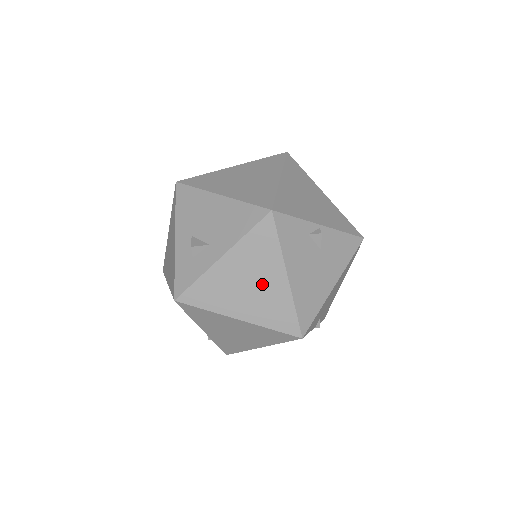
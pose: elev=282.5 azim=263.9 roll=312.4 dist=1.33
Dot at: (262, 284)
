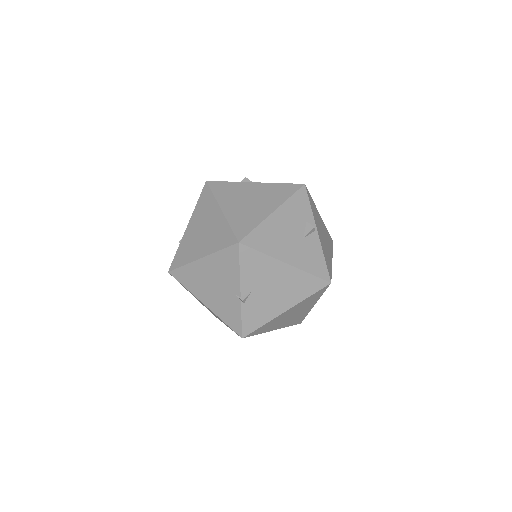
Dot at: (257, 205)
